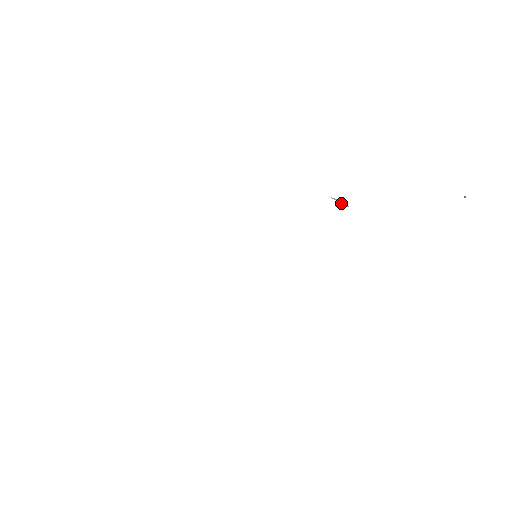
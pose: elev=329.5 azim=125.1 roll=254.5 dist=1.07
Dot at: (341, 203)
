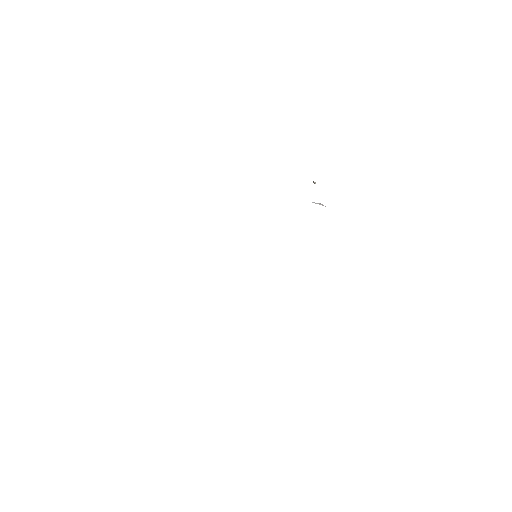
Dot at: occluded
